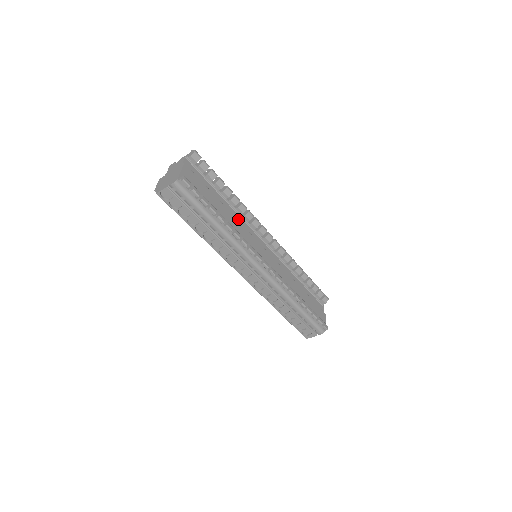
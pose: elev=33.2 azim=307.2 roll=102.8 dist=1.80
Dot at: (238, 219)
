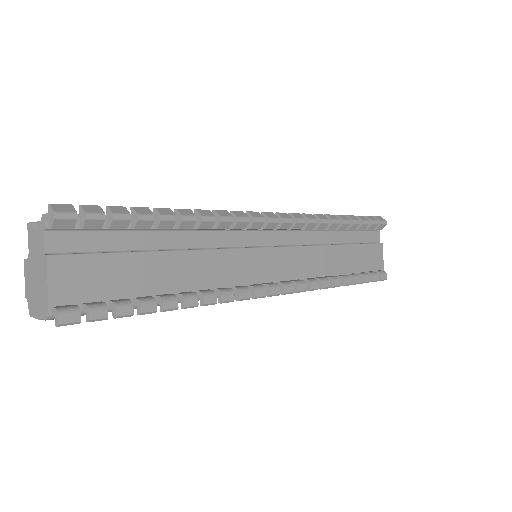
Dot at: (205, 240)
